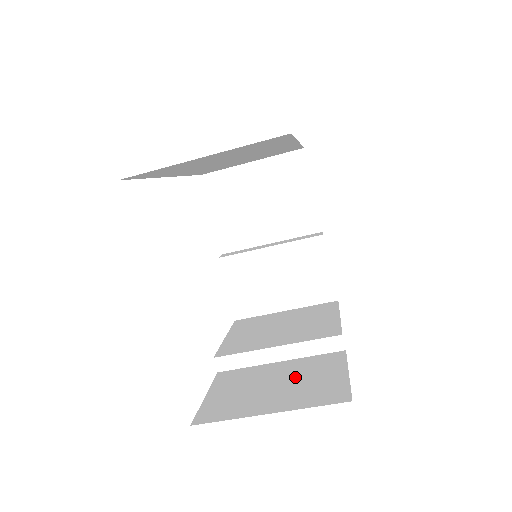
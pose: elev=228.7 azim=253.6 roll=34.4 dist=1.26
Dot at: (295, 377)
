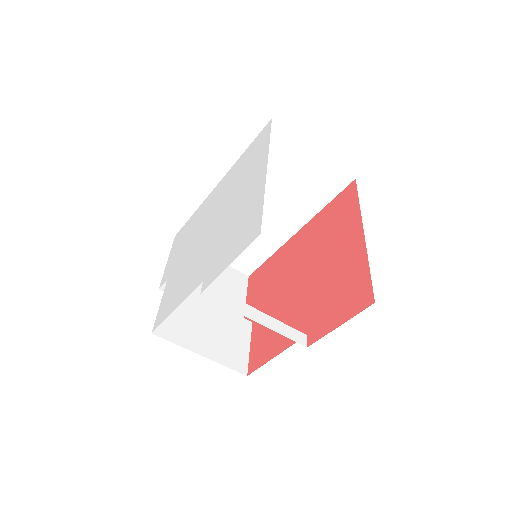
Dot at: occluded
